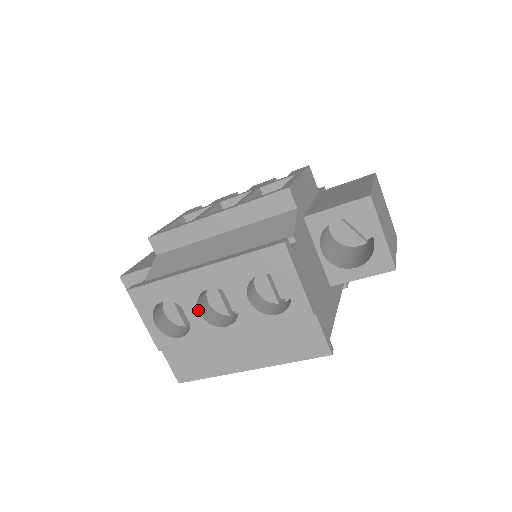
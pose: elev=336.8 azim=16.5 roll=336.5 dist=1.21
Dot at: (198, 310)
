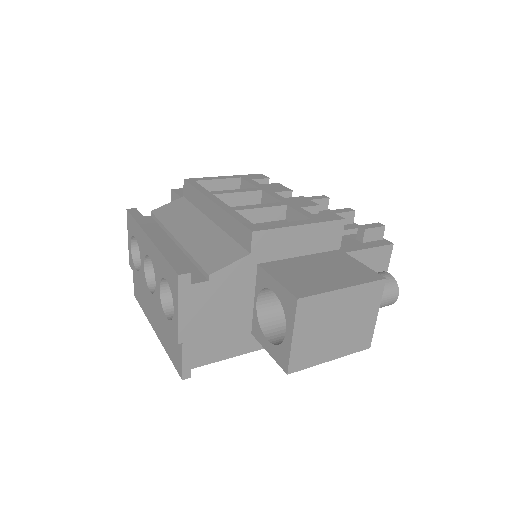
Dot at: (144, 263)
